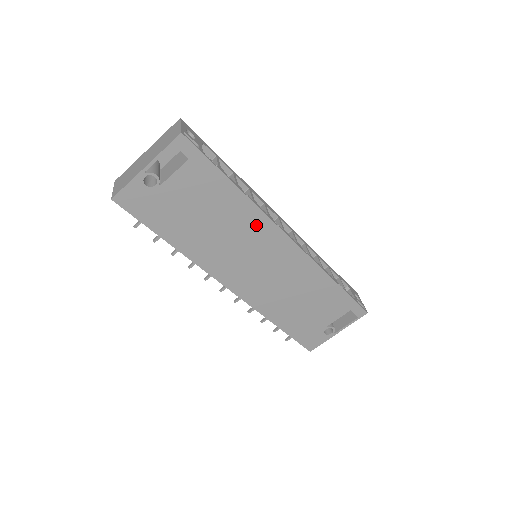
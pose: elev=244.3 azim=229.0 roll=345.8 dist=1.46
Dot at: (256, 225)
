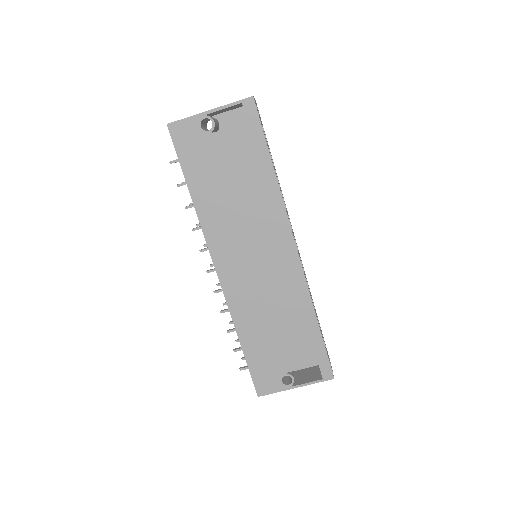
Dot at: (272, 215)
